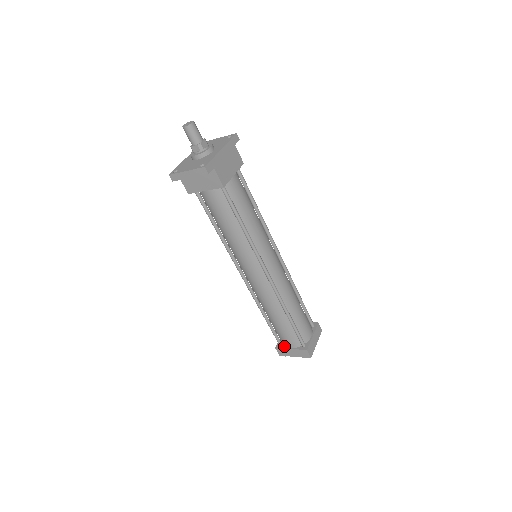
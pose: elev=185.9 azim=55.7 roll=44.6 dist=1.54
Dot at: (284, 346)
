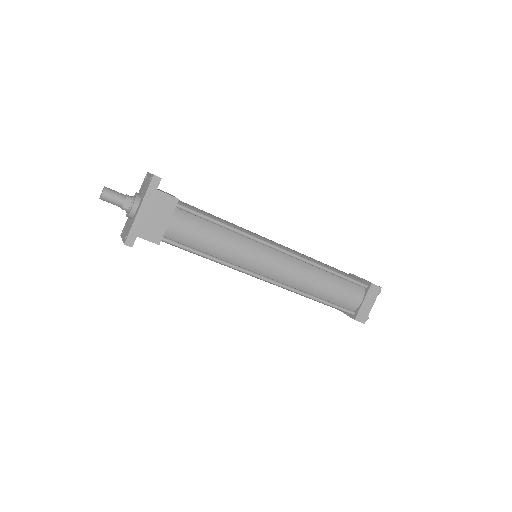
Dot at: occluded
